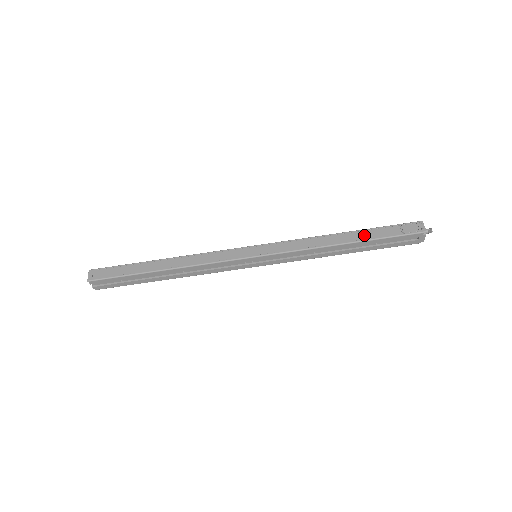
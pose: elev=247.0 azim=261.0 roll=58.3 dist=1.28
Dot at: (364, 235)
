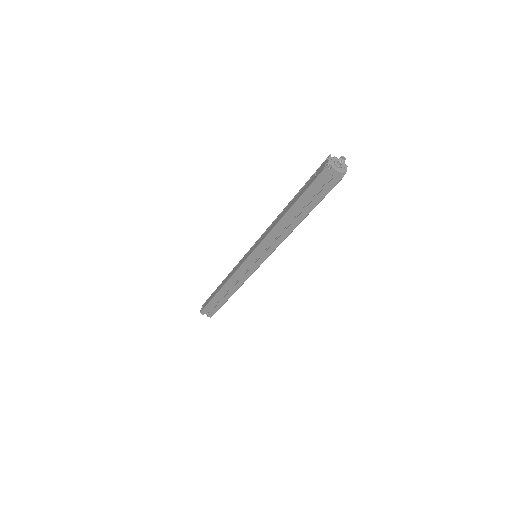
Dot at: (295, 199)
